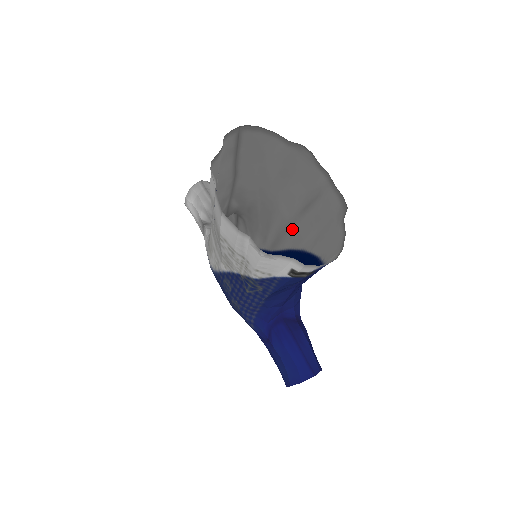
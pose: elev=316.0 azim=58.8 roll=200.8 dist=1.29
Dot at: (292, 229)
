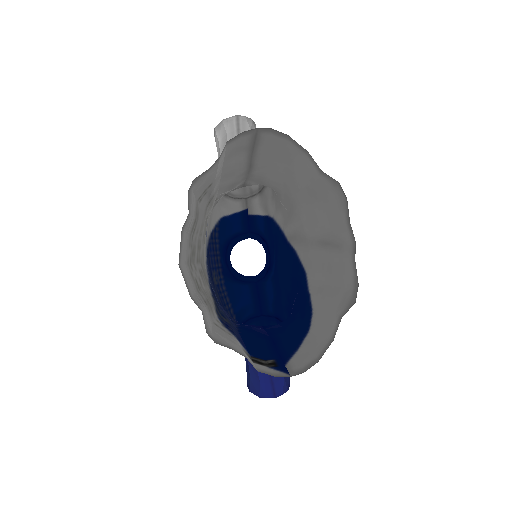
Dot at: (307, 247)
